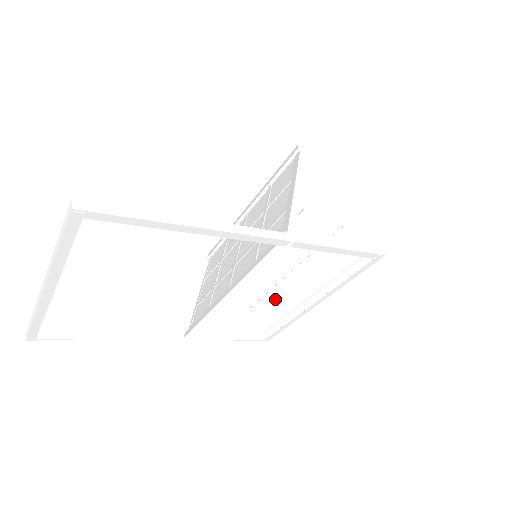
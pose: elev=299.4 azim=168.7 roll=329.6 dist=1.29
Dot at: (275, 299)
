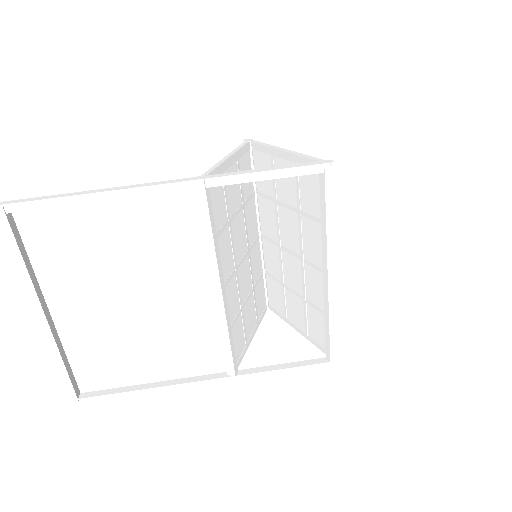
Dot at: (313, 303)
